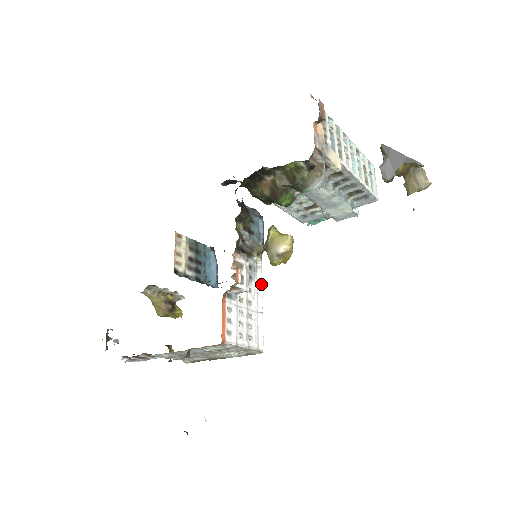
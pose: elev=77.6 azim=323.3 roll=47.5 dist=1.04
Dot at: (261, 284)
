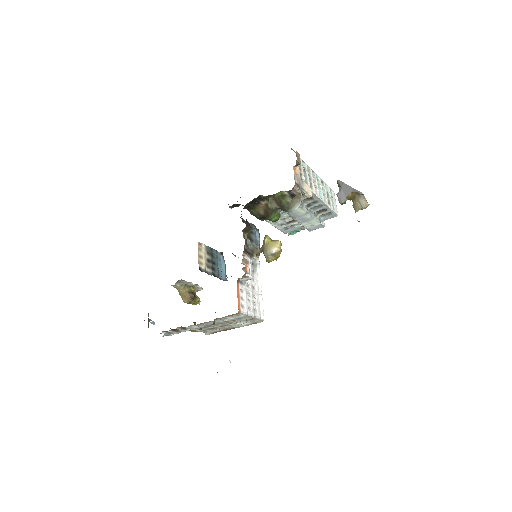
Dot at: (260, 275)
